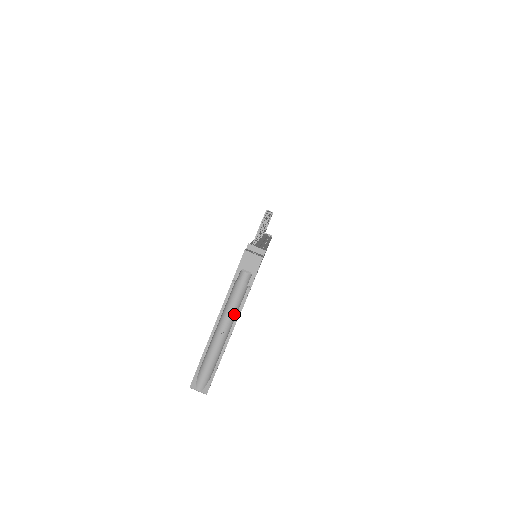
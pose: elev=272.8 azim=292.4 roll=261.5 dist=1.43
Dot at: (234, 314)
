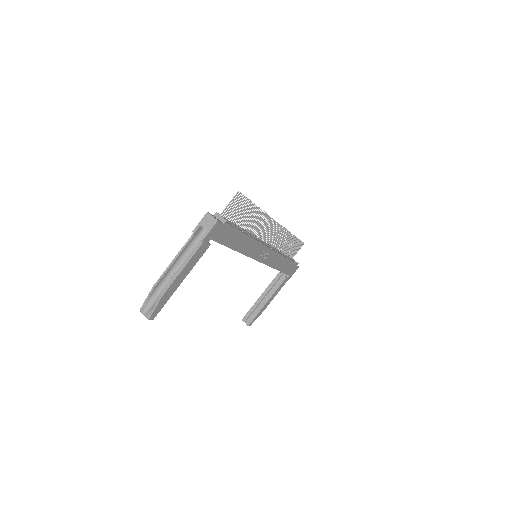
Dot at: occluded
